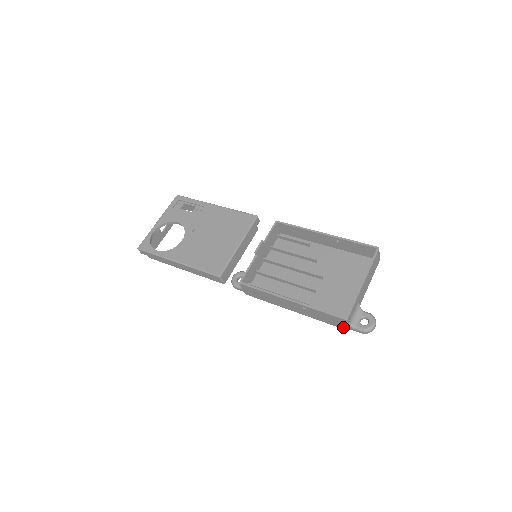
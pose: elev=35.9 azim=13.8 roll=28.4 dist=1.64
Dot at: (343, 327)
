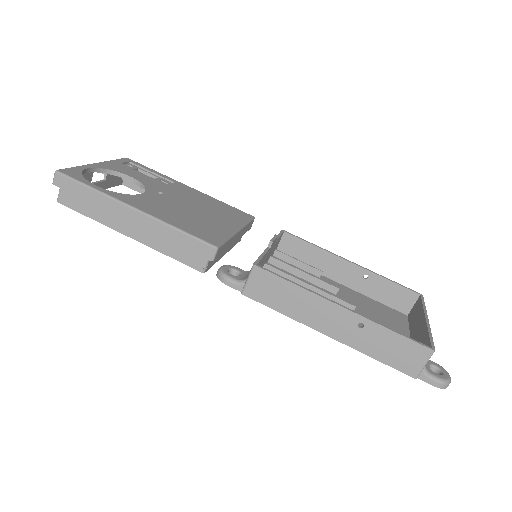
Dot at: (412, 370)
